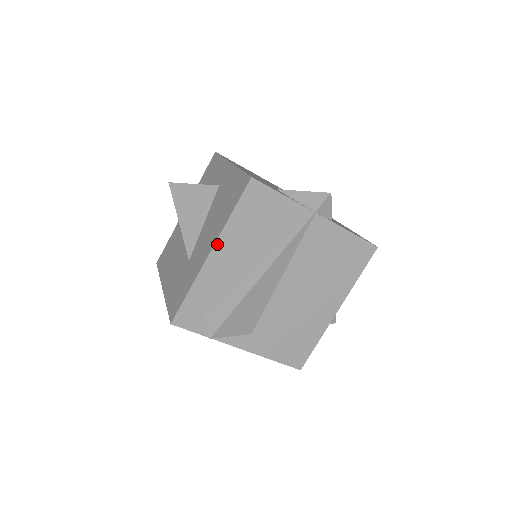
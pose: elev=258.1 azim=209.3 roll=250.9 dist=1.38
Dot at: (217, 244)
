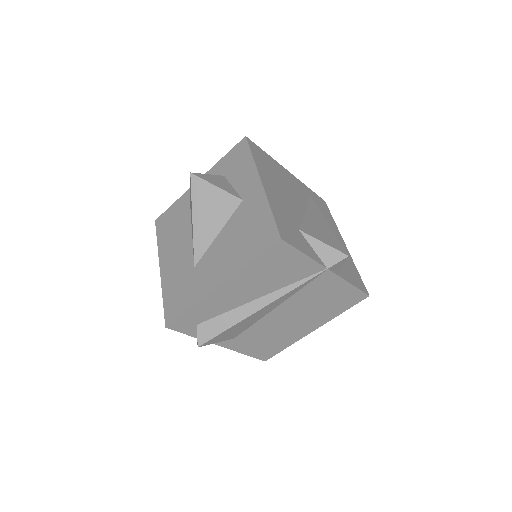
Dot at: (228, 281)
